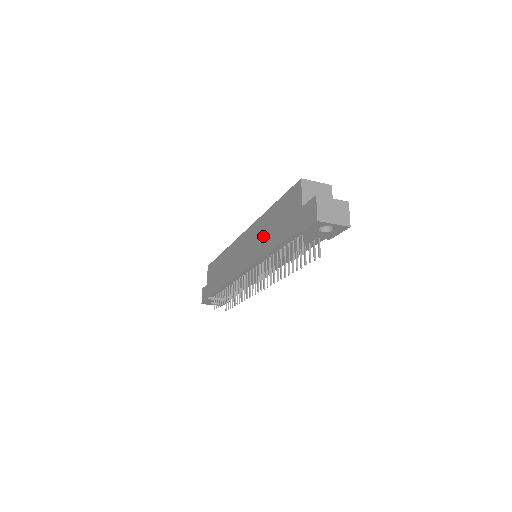
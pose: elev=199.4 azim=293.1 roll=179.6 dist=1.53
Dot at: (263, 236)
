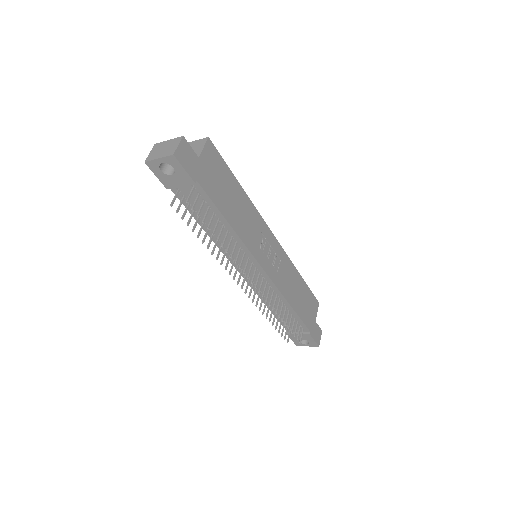
Dot at: occluded
